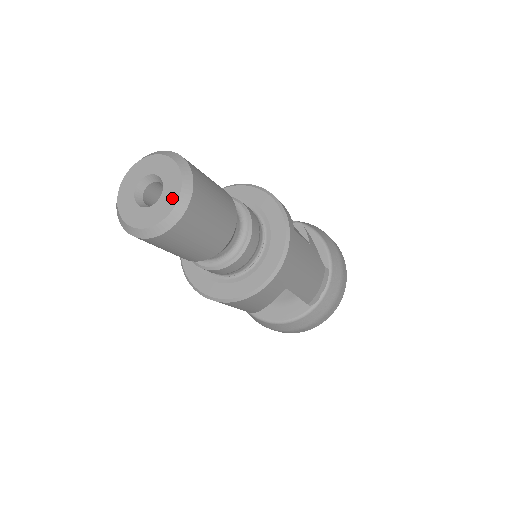
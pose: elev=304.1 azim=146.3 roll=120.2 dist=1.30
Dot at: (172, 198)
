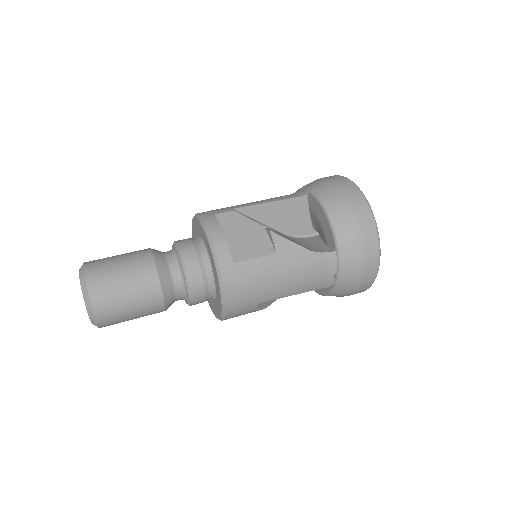
Dot at: (87, 310)
